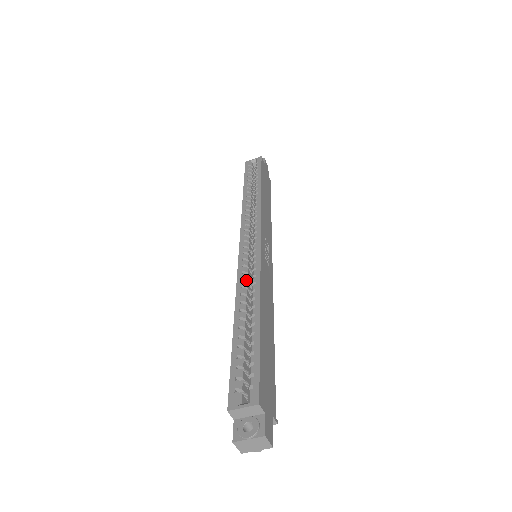
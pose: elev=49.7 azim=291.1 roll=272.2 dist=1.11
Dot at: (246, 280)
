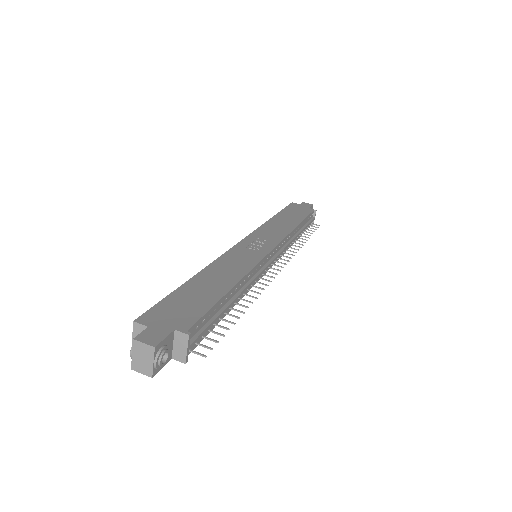
Dot at: occluded
